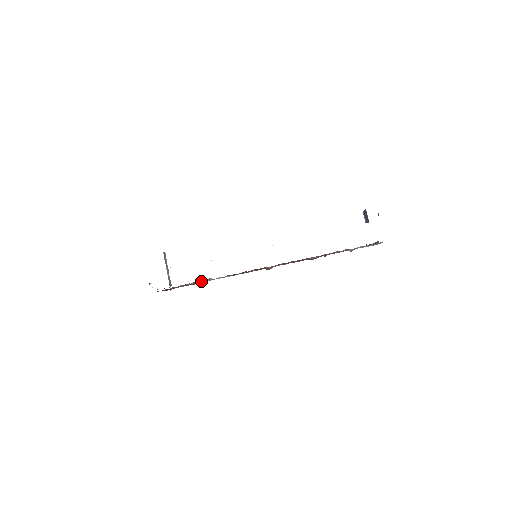
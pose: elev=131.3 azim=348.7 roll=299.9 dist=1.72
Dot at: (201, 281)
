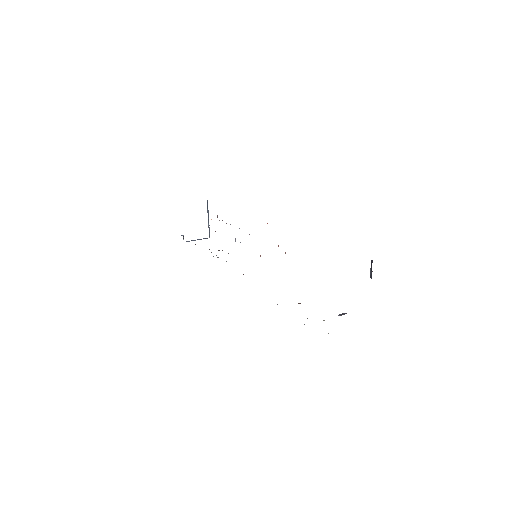
Dot at: (222, 250)
